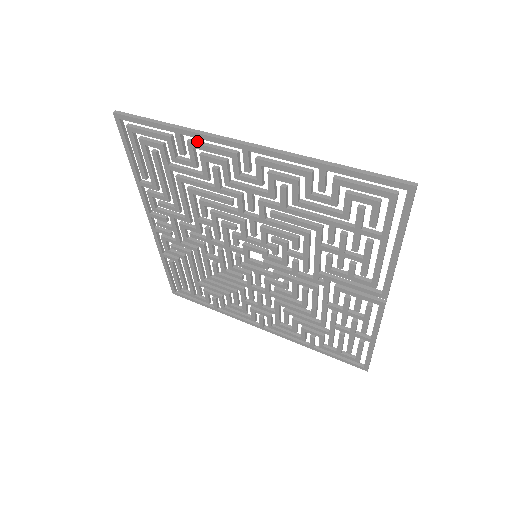
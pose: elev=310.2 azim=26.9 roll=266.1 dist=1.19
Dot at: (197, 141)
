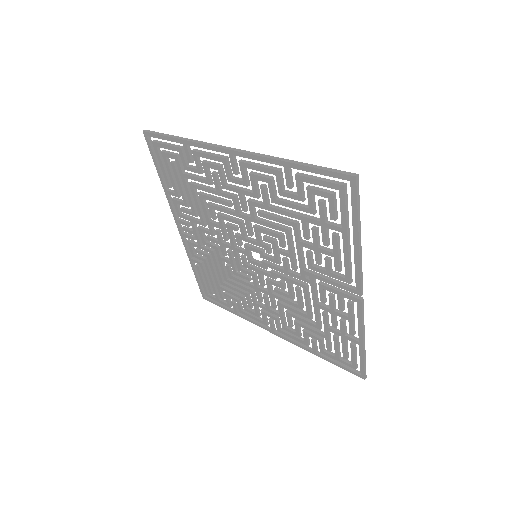
Dot at: (199, 150)
